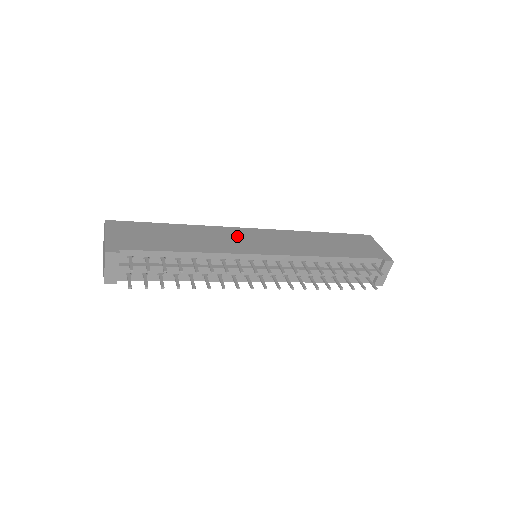
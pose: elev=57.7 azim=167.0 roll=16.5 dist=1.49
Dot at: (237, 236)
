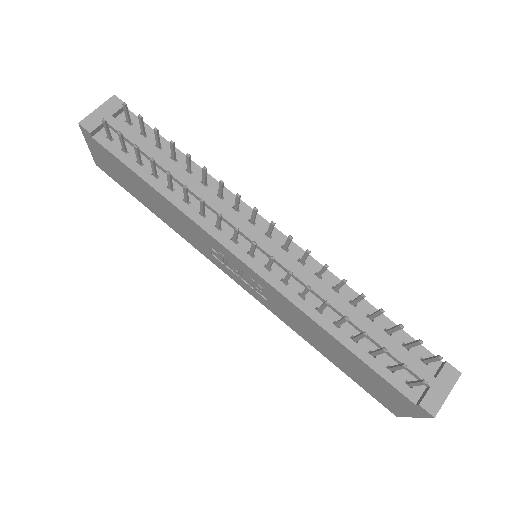
Dot at: occluded
